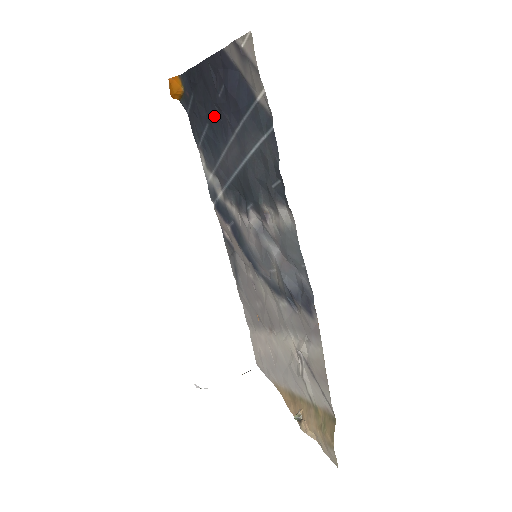
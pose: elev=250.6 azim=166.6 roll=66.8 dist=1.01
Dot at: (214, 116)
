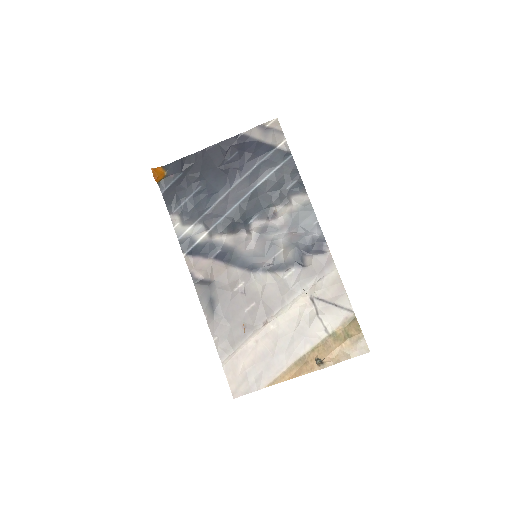
Dot at: (216, 176)
